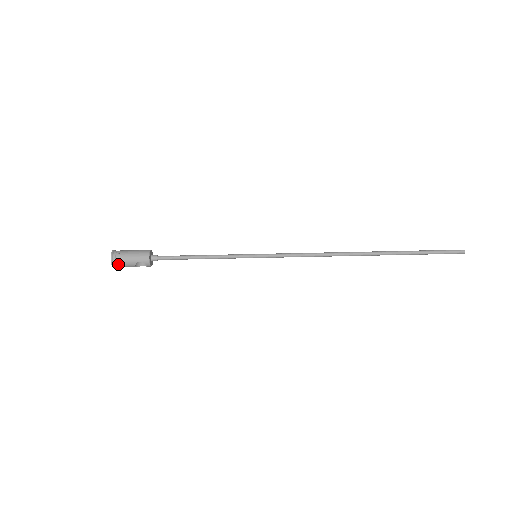
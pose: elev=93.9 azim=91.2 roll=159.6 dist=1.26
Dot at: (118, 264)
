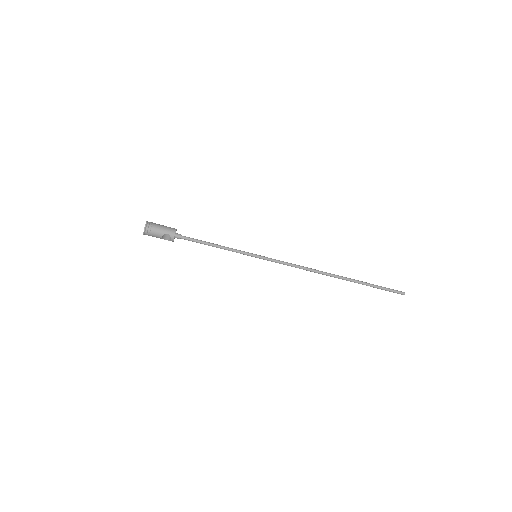
Dot at: (149, 231)
